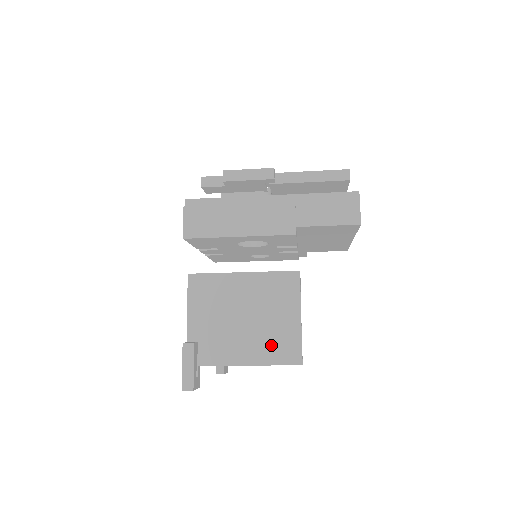
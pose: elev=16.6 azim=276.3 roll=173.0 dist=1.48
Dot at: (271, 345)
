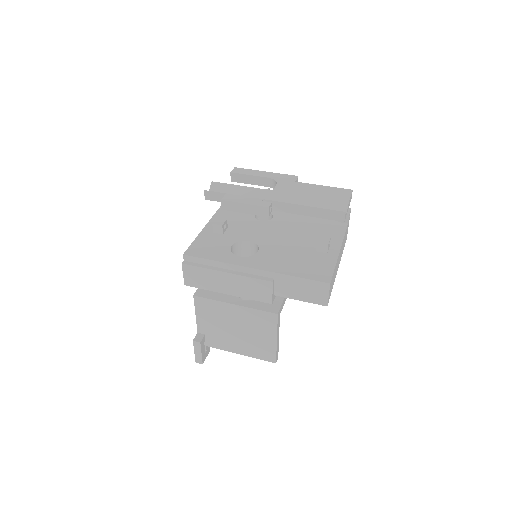
Dot at: (255, 349)
